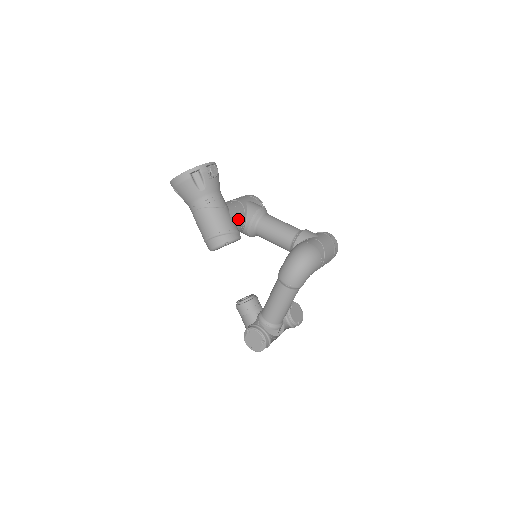
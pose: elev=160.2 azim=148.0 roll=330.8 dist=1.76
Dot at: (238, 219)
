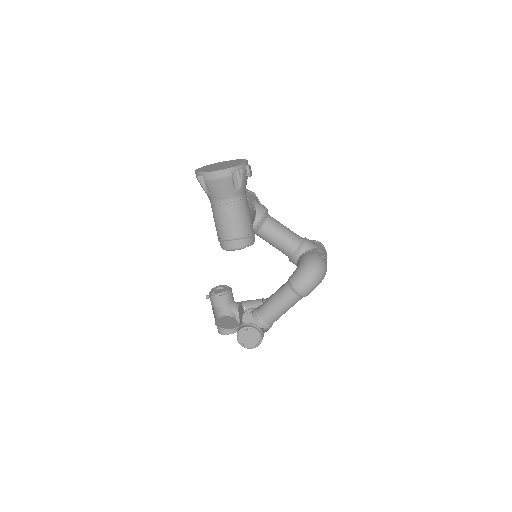
Dot at: occluded
